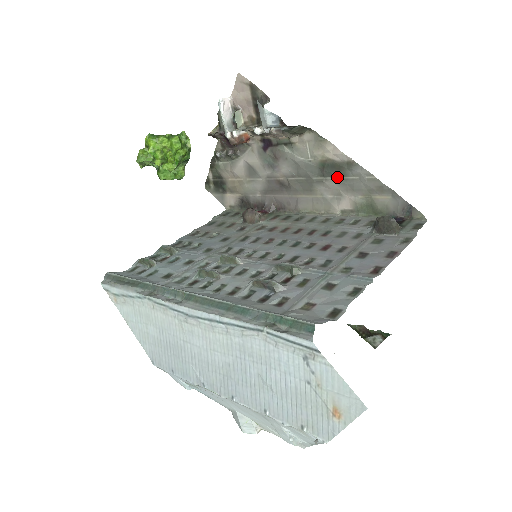
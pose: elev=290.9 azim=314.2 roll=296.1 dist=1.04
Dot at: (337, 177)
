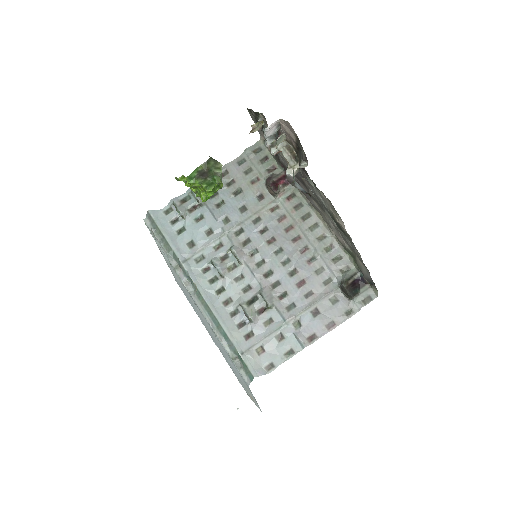
Dot at: (340, 229)
